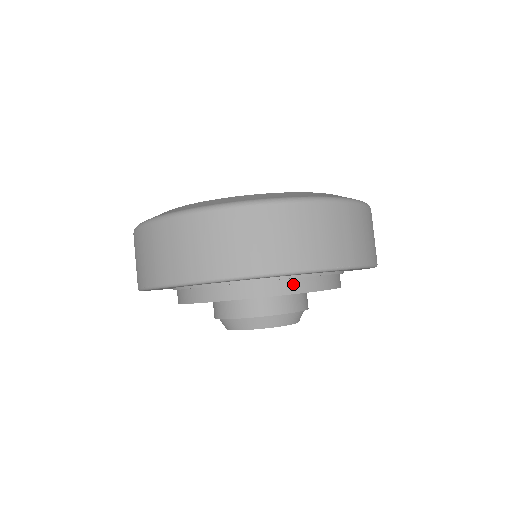
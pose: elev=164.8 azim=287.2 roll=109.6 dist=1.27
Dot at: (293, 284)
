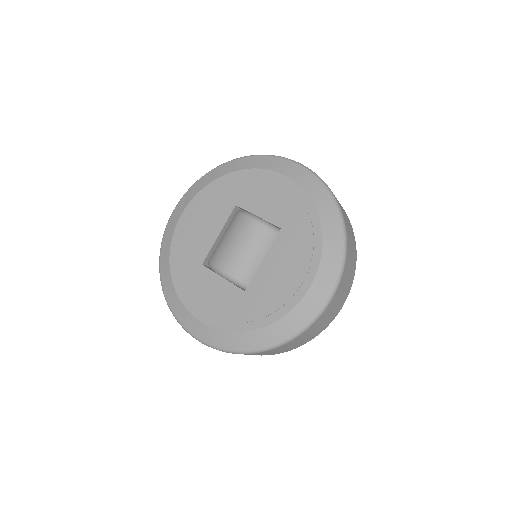
Dot at: occluded
